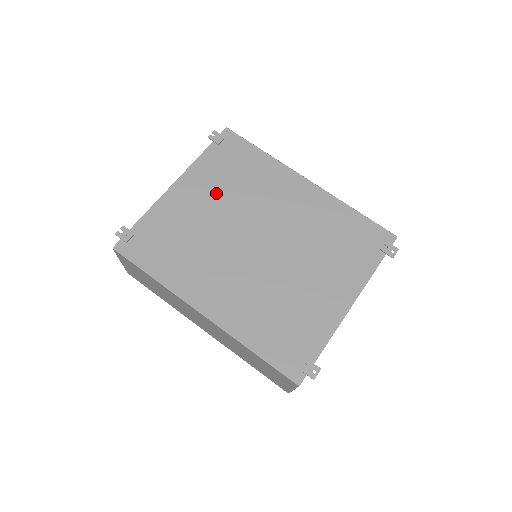
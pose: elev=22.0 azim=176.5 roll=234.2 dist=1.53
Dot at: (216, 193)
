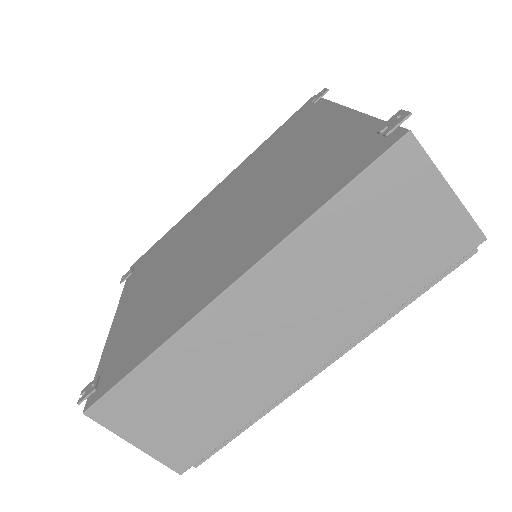
Dot at: (155, 273)
